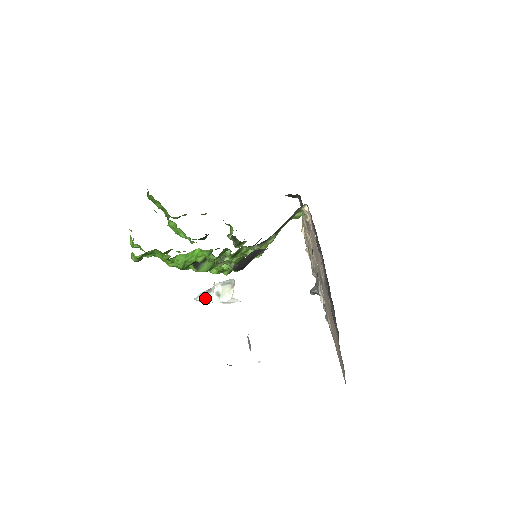
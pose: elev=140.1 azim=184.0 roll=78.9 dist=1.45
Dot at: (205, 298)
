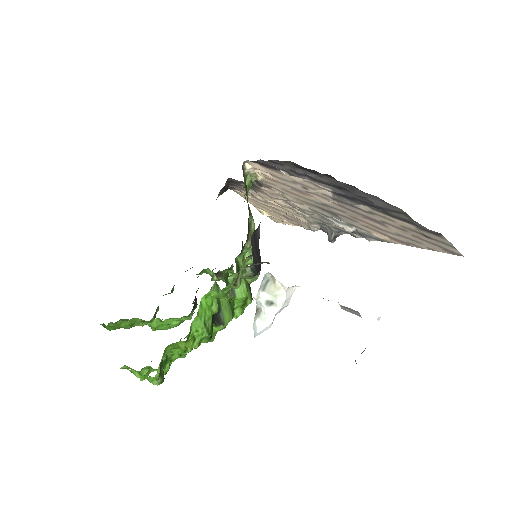
Dot at: (263, 321)
